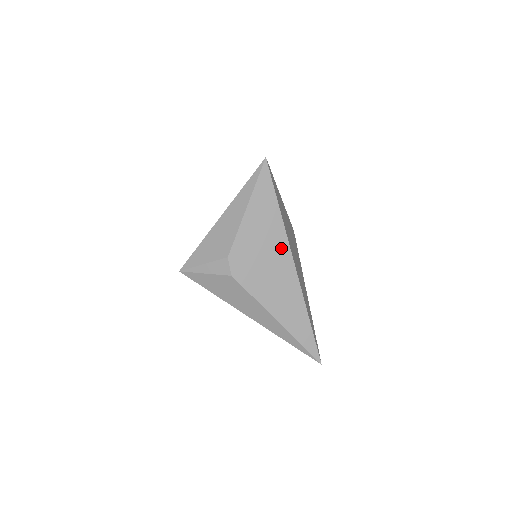
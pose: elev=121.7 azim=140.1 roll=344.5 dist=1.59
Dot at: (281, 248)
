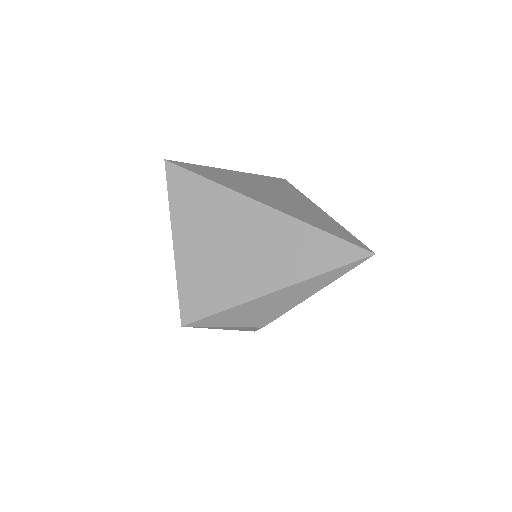
Dot at: occluded
